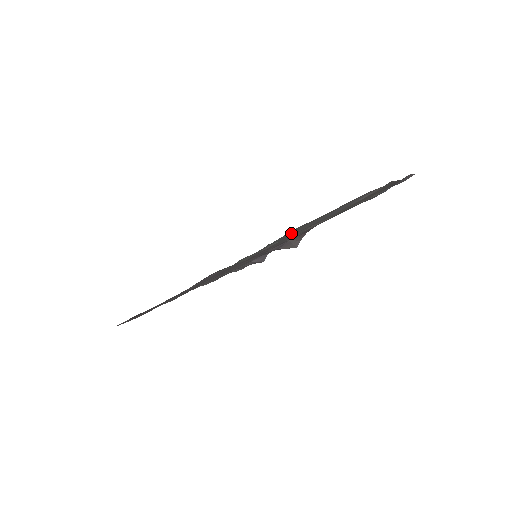
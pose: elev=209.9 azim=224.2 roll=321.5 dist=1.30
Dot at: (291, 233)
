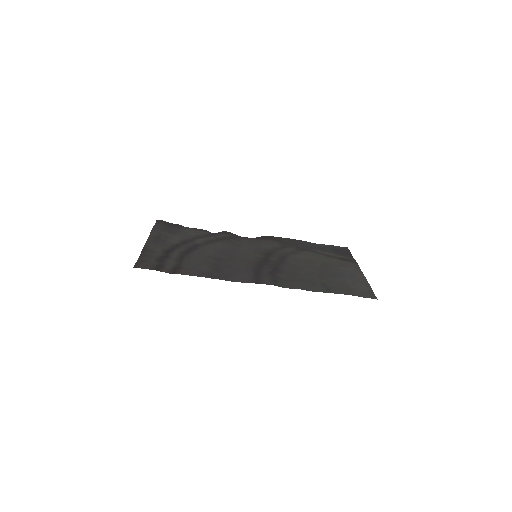
Dot at: (334, 289)
